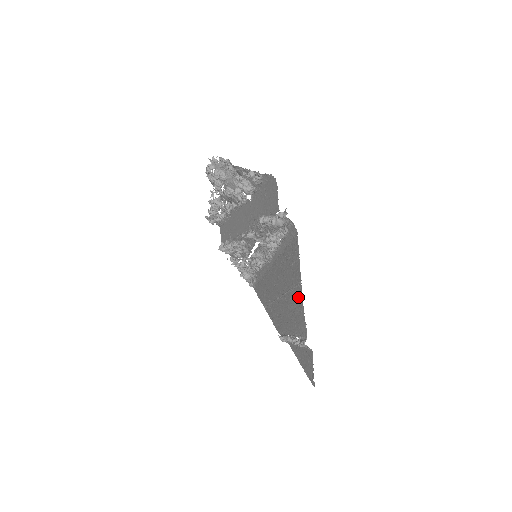
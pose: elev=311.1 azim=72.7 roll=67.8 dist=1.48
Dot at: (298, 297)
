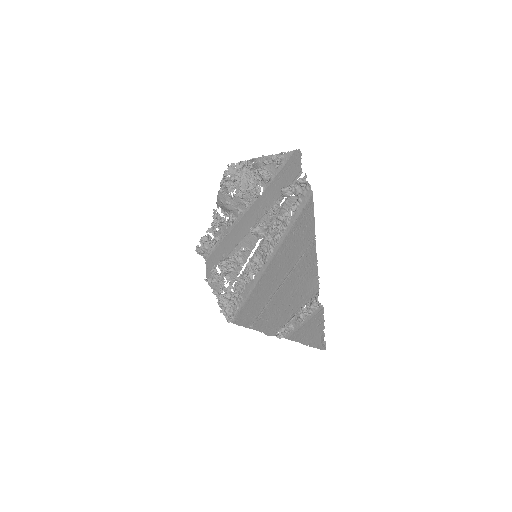
Dot at: (310, 258)
